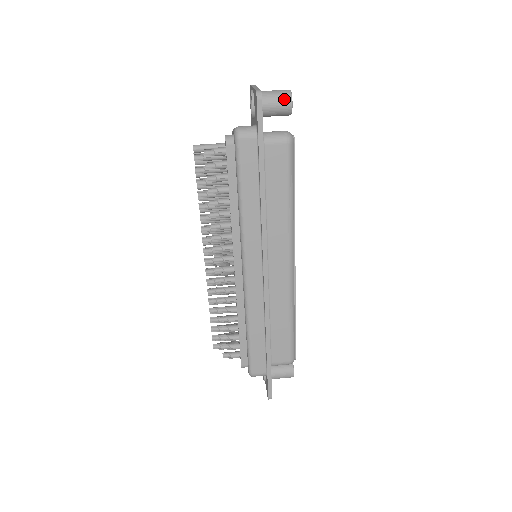
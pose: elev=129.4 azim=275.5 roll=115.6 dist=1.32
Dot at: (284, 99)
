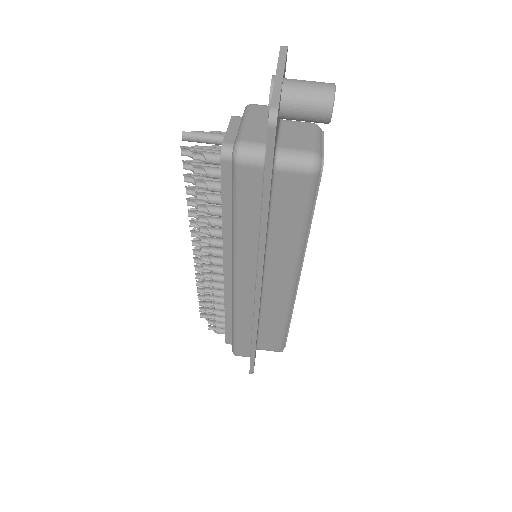
Dot at: (320, 106)
